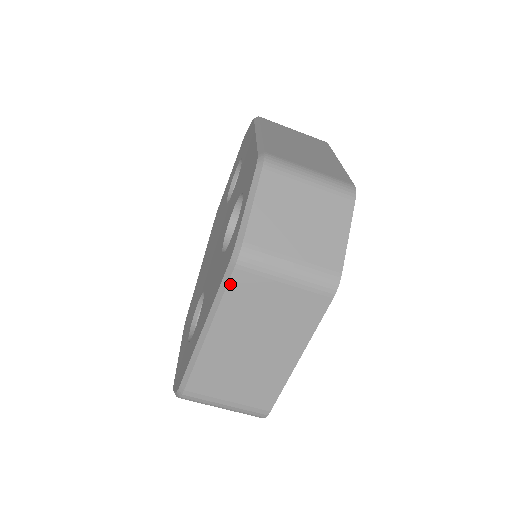
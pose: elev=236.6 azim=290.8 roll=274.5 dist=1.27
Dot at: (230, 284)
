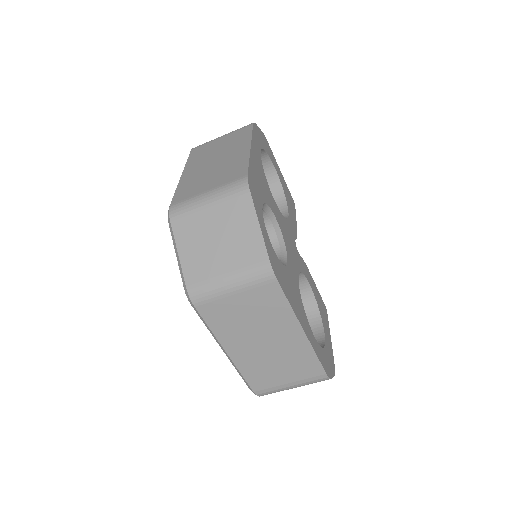
Dot at: (204, 317)
